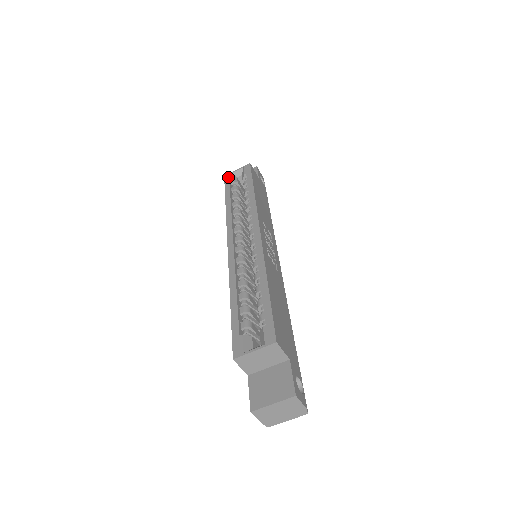
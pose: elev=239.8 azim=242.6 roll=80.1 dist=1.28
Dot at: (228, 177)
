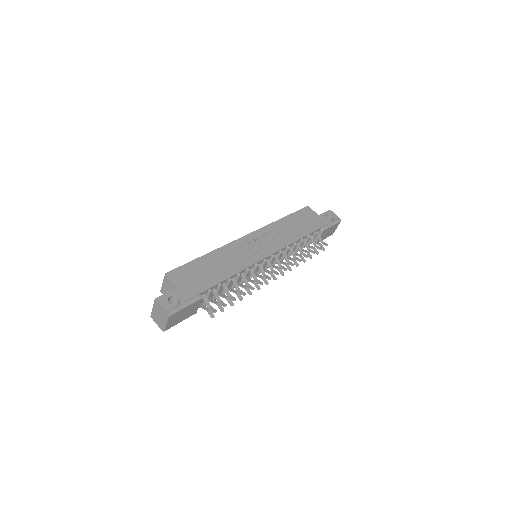
Dot at: occluded
